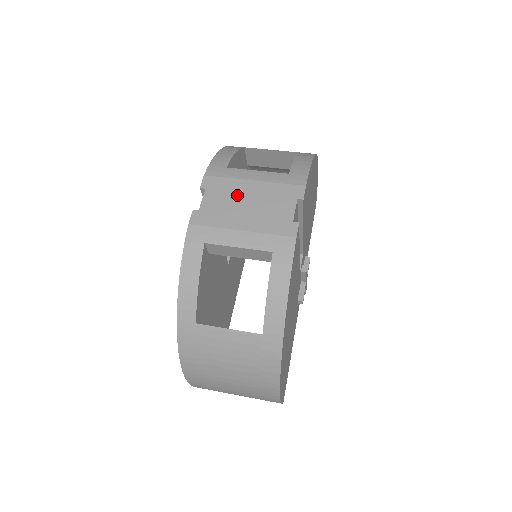
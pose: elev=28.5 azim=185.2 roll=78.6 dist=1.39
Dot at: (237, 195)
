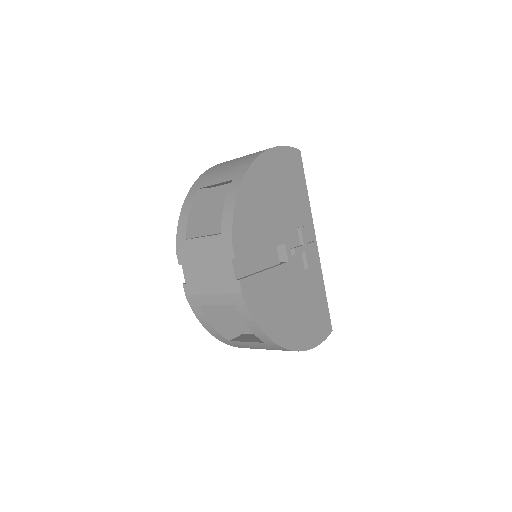
Dot at: (199, 266)
